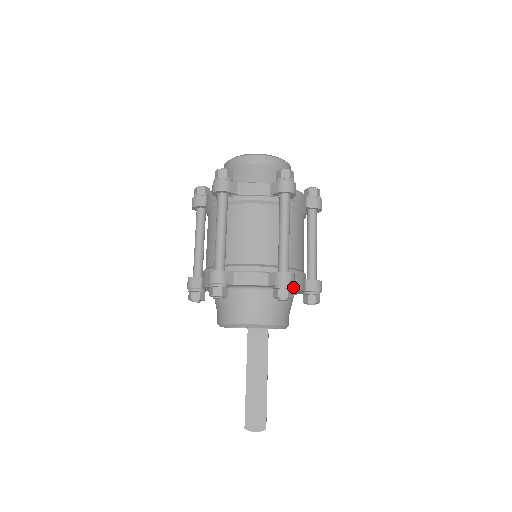
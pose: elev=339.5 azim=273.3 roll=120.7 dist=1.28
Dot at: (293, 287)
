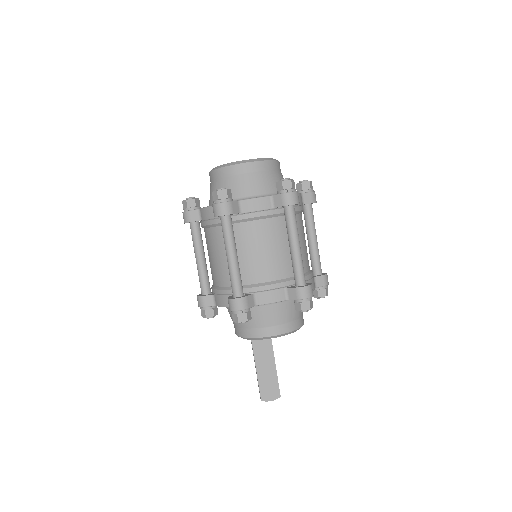
Dot at: occluded
